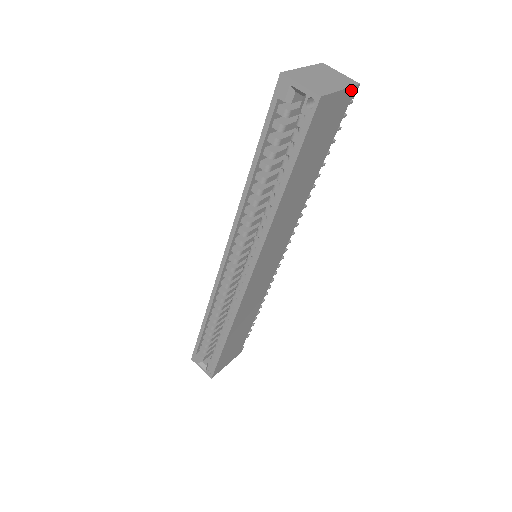
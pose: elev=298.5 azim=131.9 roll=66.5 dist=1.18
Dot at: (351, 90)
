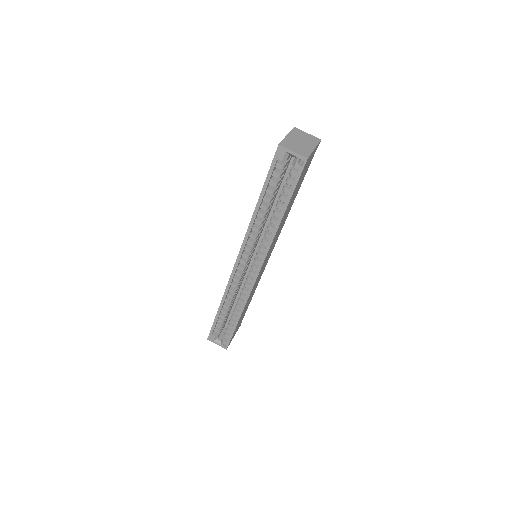
Dot at: (317, 145)
